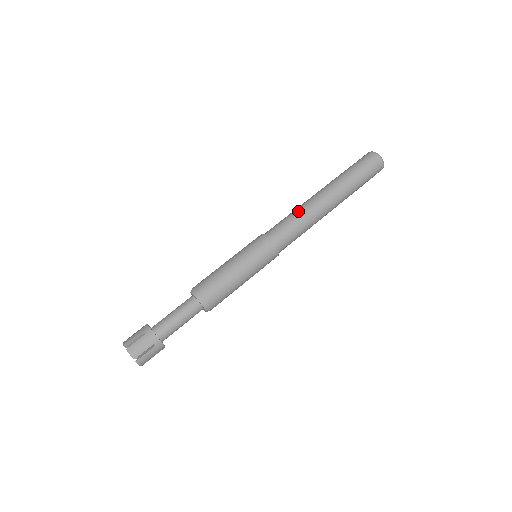
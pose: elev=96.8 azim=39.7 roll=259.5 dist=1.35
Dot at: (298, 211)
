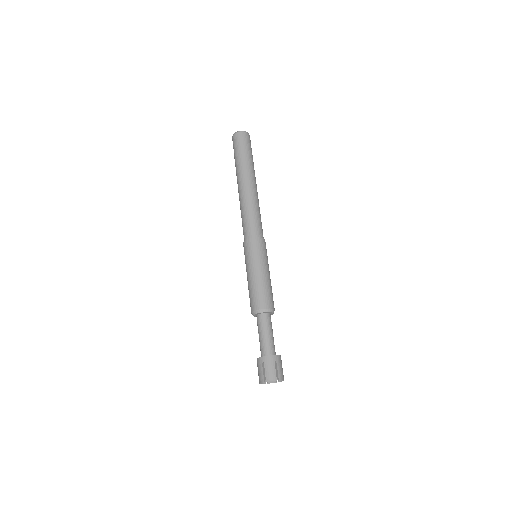
Dot at: (243, 208)
